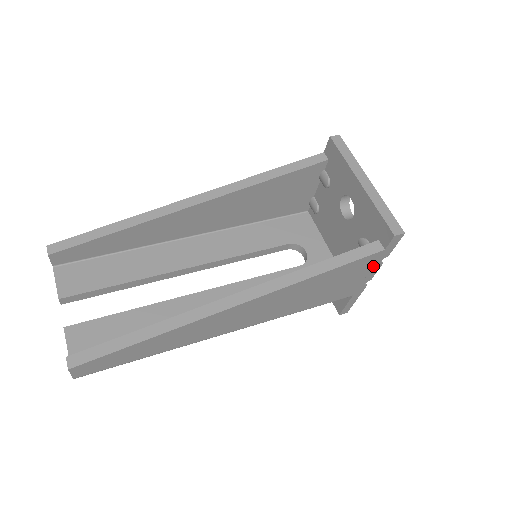
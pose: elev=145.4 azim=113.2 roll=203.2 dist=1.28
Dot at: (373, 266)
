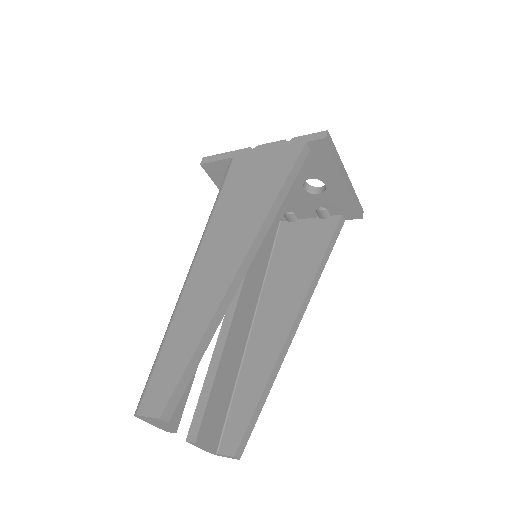
Dot at: occluded
